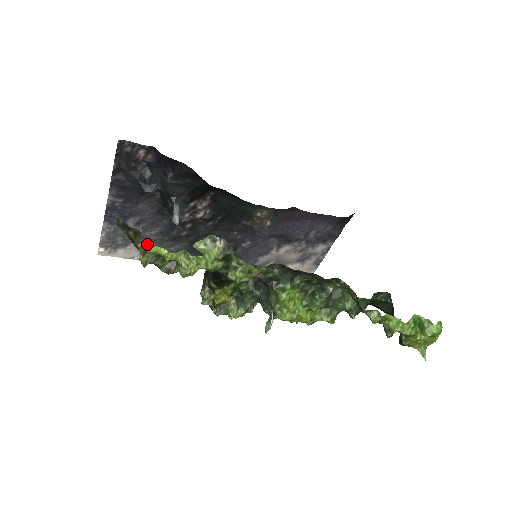
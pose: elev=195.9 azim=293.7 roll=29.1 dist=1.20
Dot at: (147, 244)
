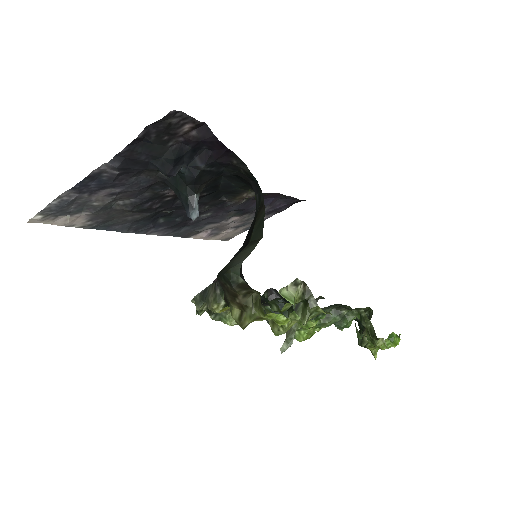
Dot at: (271, 313)
